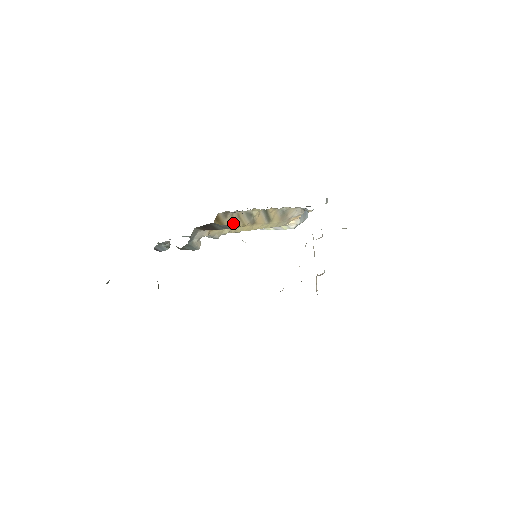
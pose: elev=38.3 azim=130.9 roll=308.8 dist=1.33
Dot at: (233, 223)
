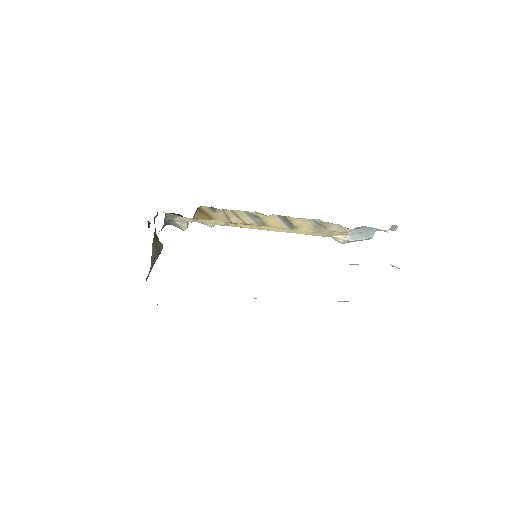
Dot at: (228, 219)
